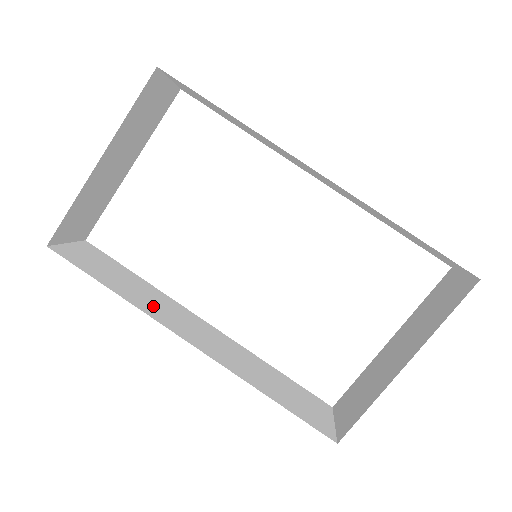
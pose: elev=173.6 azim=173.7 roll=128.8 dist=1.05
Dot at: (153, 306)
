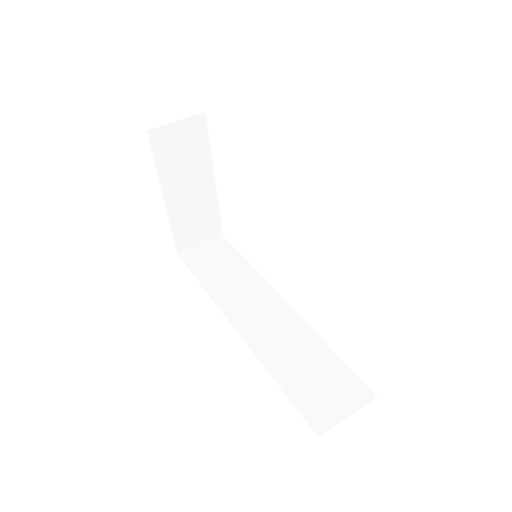
Dot at: (231, 292)
